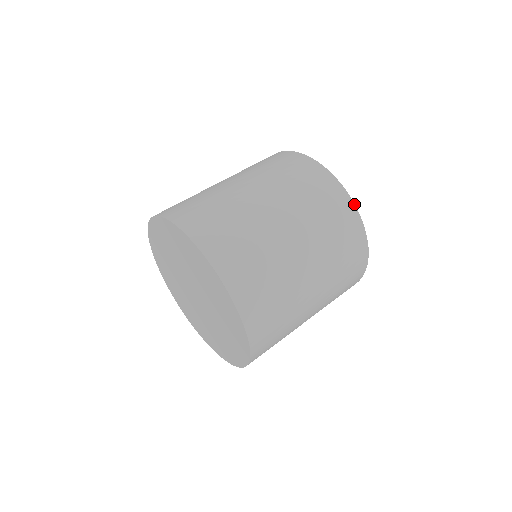
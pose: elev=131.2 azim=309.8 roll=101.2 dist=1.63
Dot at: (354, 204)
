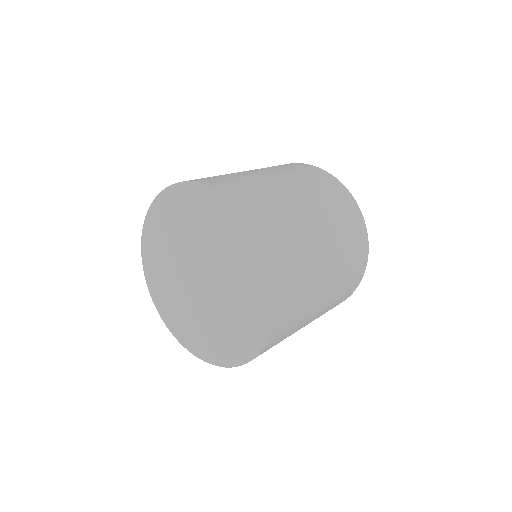
Dot at: (366, 228)
